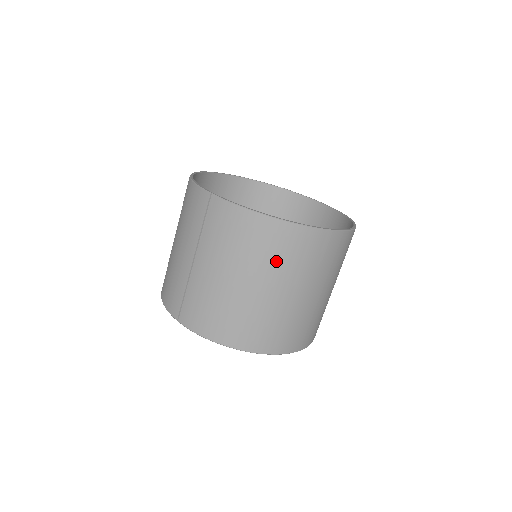
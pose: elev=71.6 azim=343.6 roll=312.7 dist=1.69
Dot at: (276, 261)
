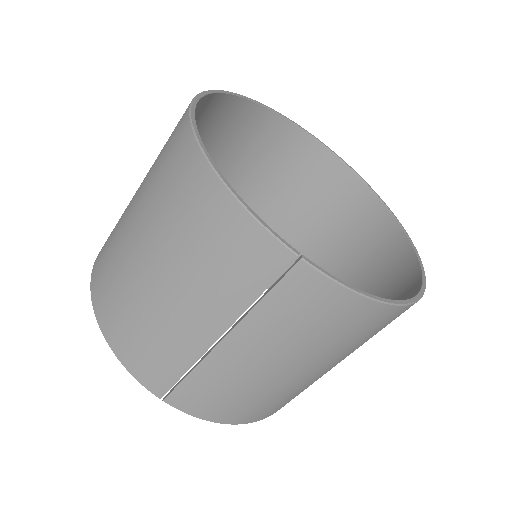
Dot at: (359, 343)
